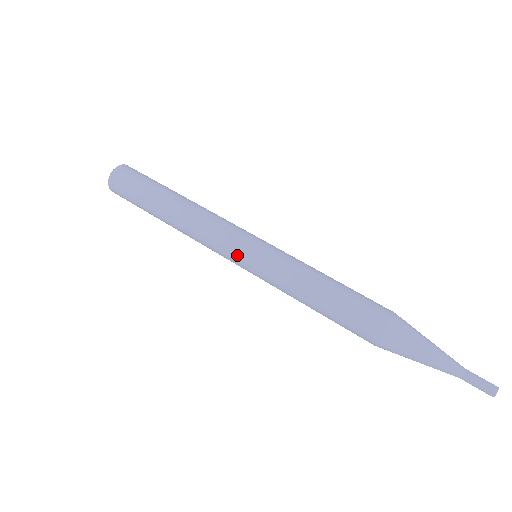
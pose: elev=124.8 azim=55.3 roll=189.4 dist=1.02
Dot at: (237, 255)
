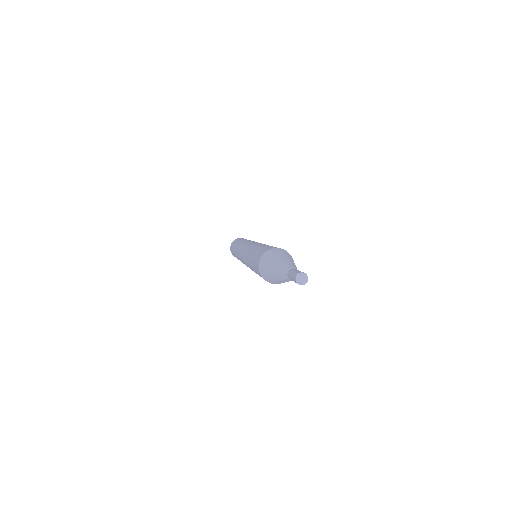
Dot at: (241, 255)
